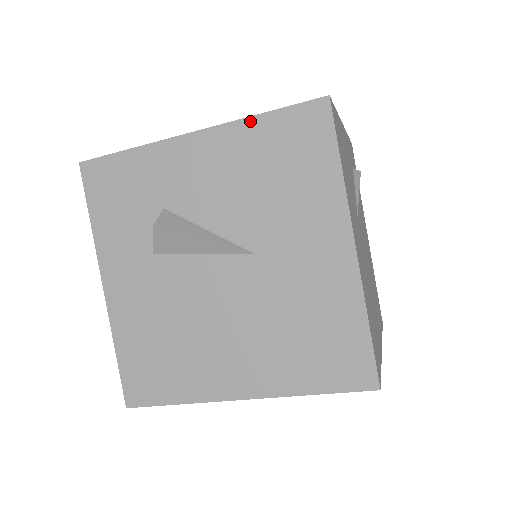
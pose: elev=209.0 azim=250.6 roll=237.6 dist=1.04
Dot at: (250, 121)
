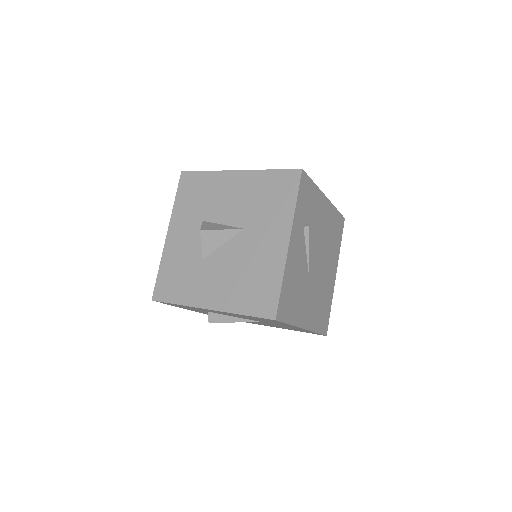
Dot at: (237, 314)
